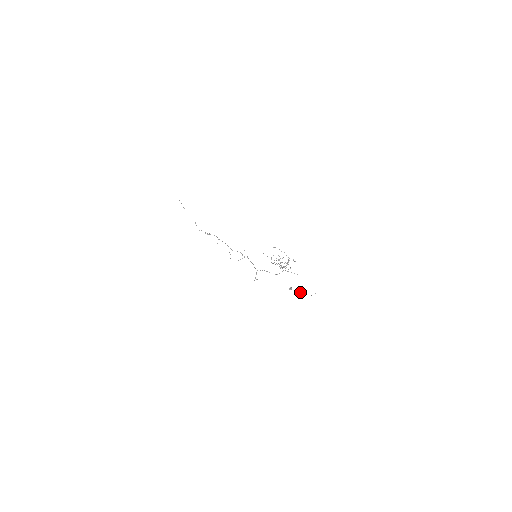
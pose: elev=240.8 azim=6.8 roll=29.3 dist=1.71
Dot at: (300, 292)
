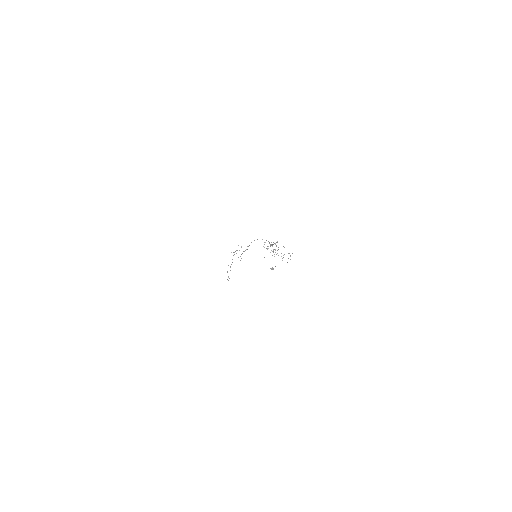
Dot at: occluded
